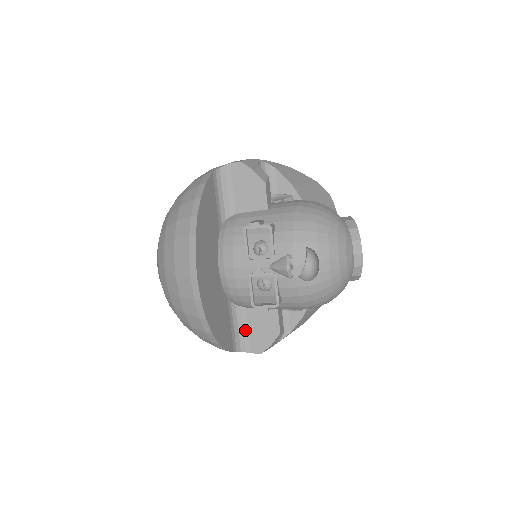
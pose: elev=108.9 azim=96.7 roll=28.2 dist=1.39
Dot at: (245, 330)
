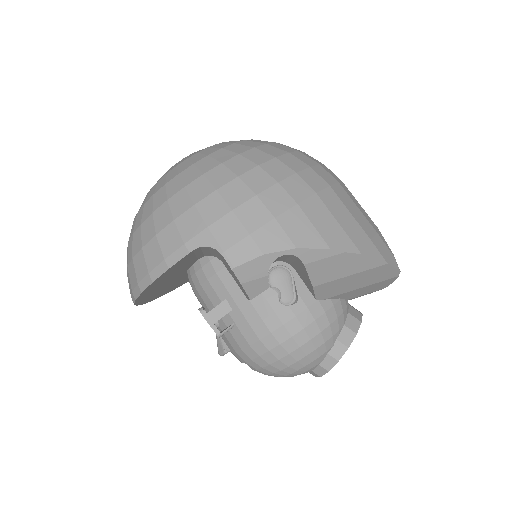
Dot at: occluded
